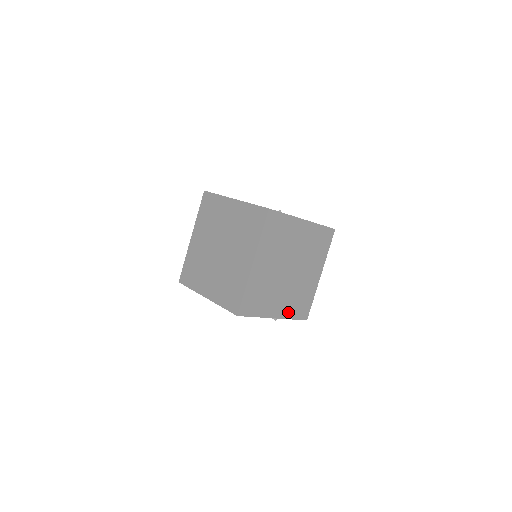
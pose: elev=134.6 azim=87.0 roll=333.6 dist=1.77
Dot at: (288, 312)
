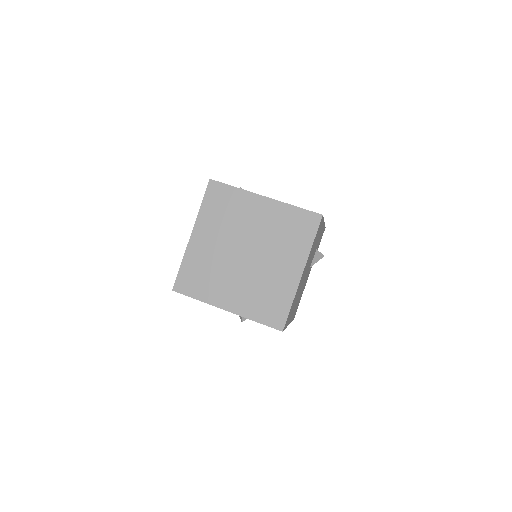
Dot at: (248, 309)
